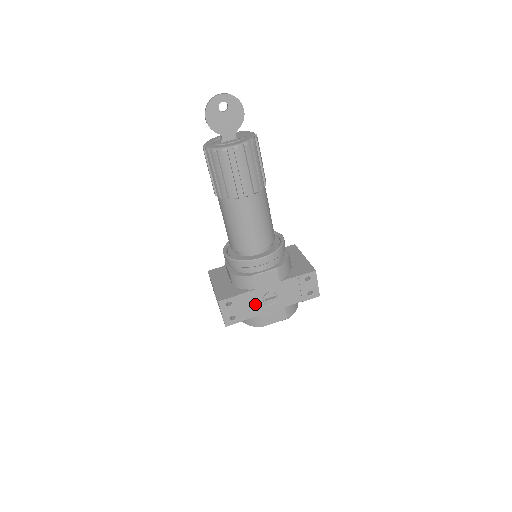
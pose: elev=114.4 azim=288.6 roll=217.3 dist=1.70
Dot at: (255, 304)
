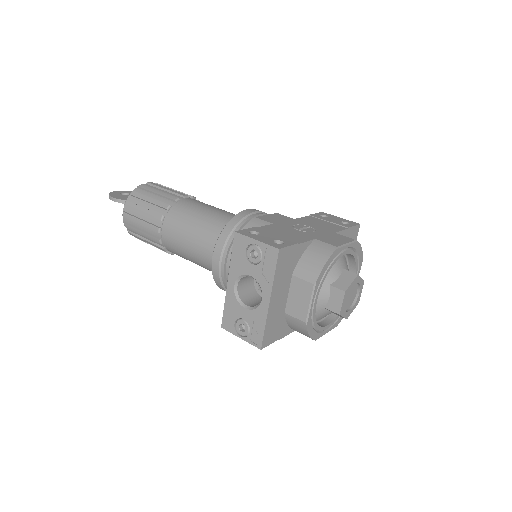
Dot at: (291, 233)
